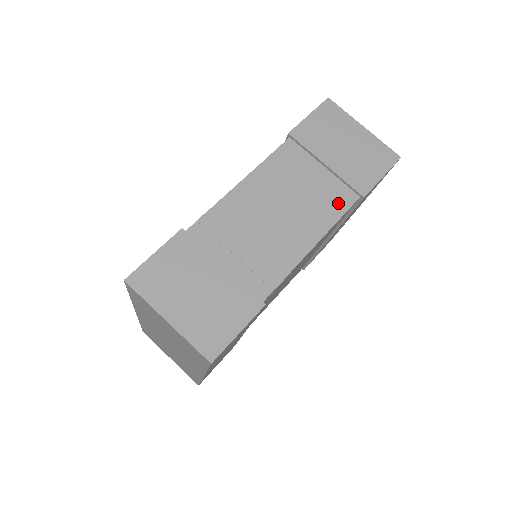
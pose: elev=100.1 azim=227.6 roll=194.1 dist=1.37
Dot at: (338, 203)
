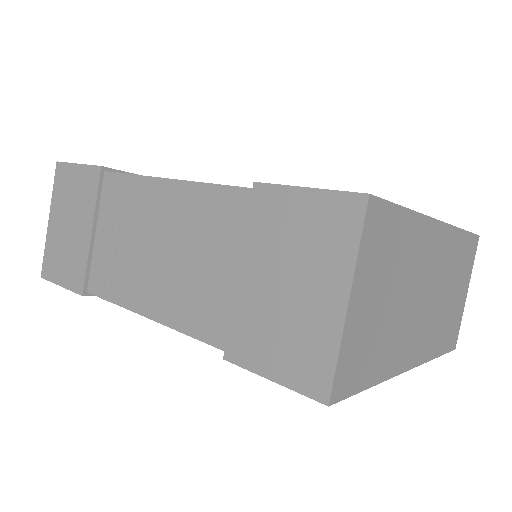
Dot at: (204, 322)
